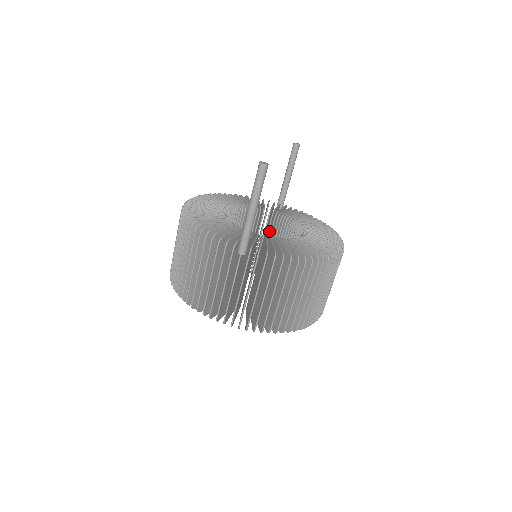
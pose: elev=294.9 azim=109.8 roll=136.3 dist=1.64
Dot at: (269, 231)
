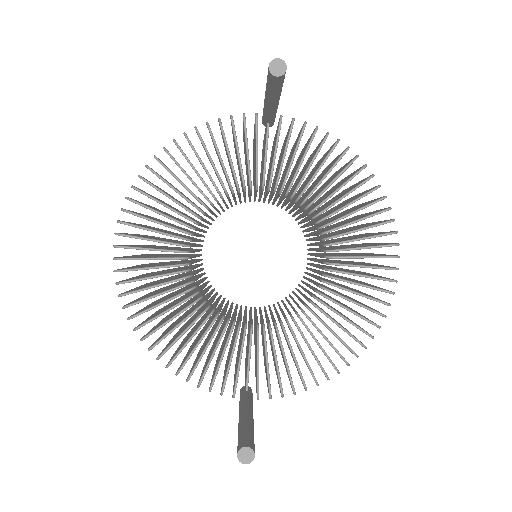
Dot at: occluded
